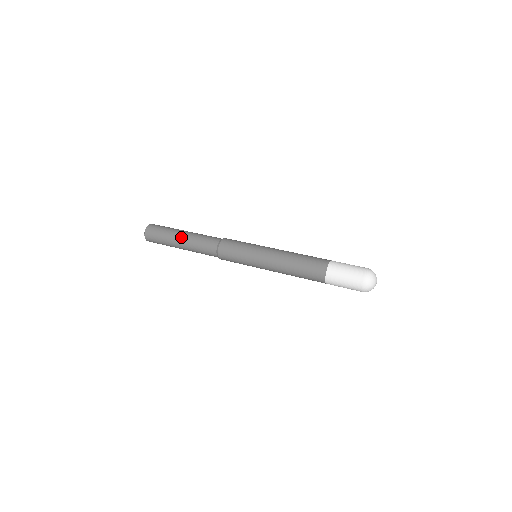
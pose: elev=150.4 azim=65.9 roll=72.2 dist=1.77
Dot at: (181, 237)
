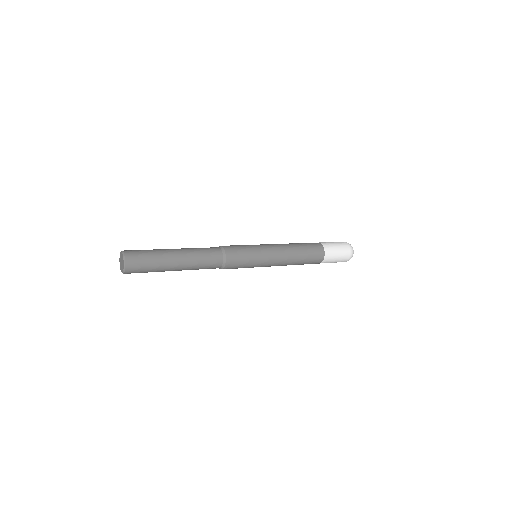
Dot at: (178, 261)
